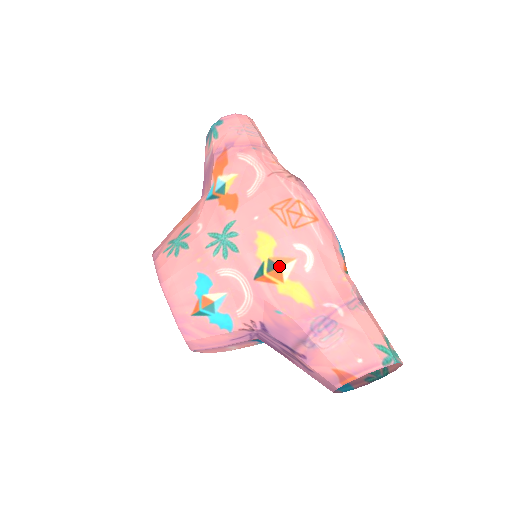
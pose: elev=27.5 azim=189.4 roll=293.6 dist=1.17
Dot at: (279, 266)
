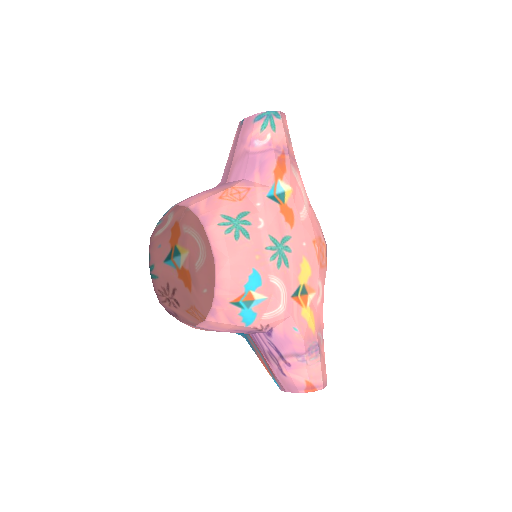
Dot at: (307, 293)
